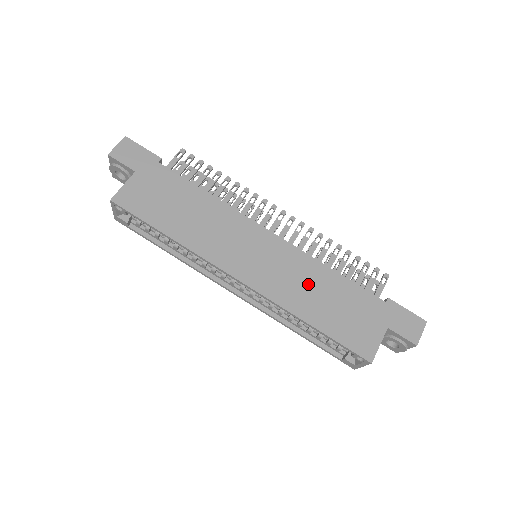
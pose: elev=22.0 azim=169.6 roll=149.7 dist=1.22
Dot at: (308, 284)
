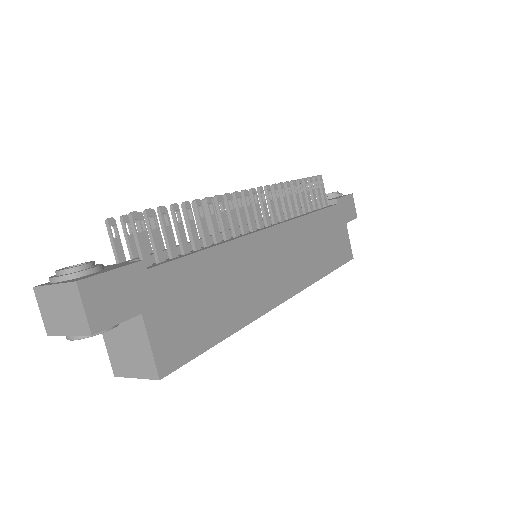
Dot at: (310, 245)
